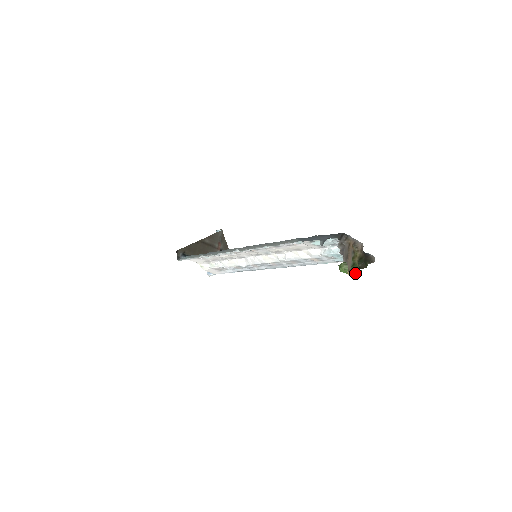
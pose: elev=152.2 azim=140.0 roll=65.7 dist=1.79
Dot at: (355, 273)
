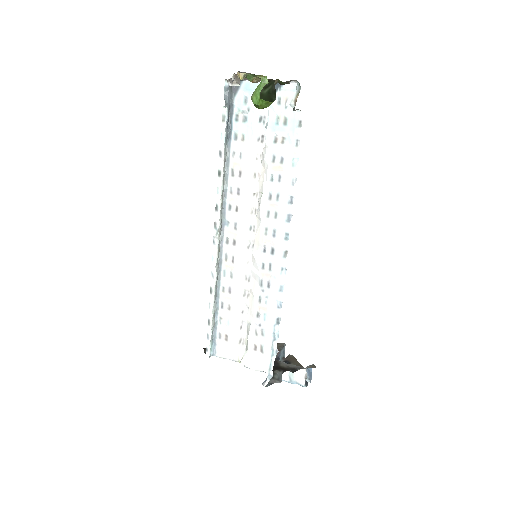
Dot at: (249, 74)
